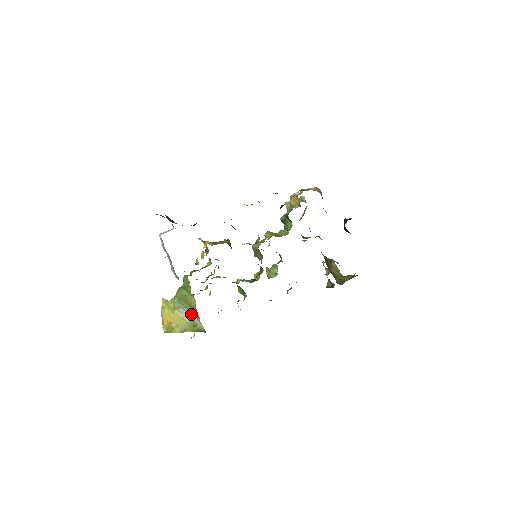
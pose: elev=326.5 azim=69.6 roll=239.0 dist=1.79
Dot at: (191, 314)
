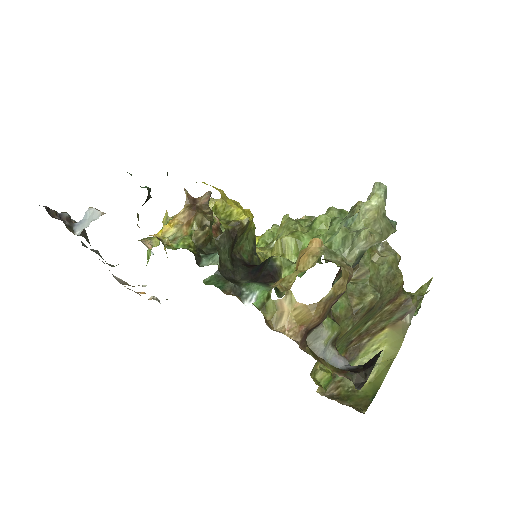
Dot at: occluded
